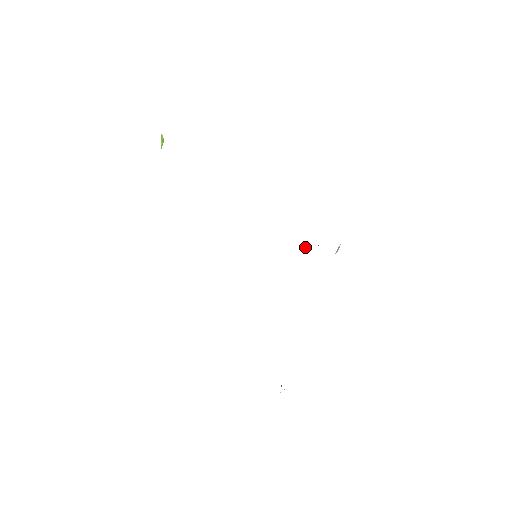
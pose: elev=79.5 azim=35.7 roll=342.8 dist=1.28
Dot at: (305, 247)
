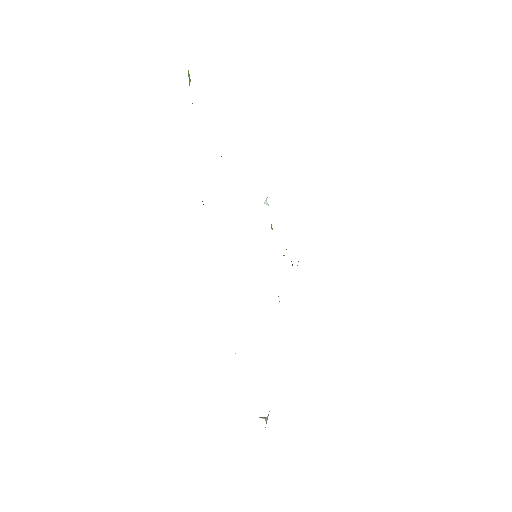
Dot at: occluded
